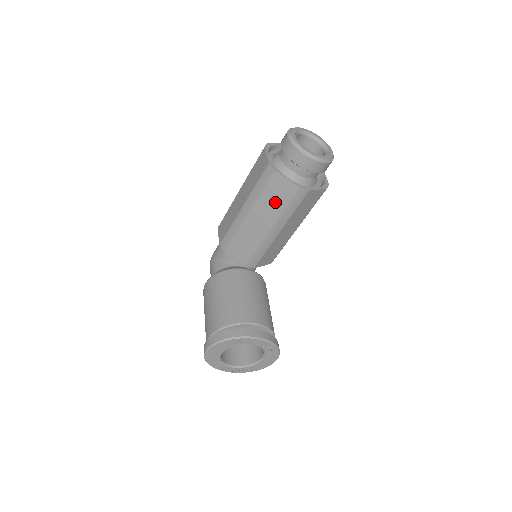
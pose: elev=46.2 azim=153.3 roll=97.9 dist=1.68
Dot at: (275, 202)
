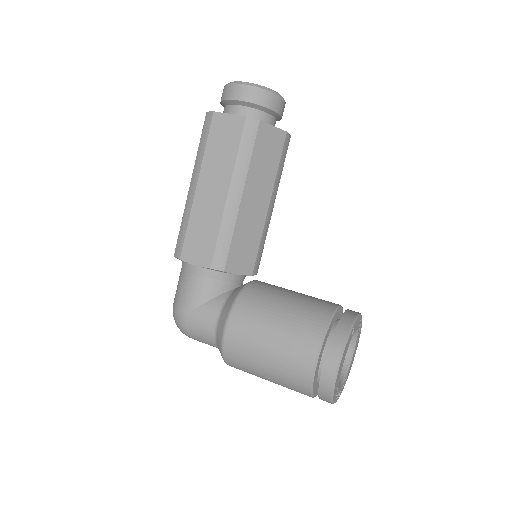
Dot at: (267, 164)
